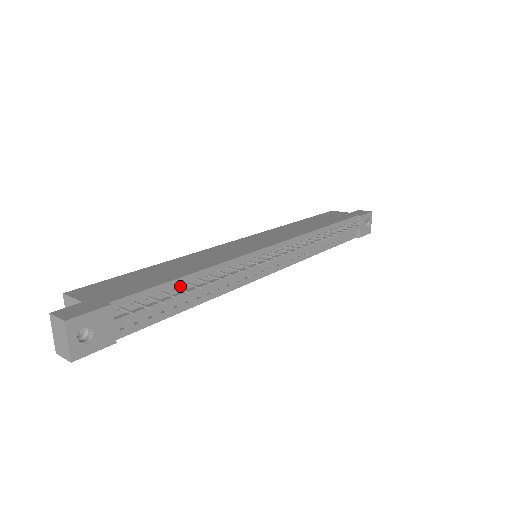
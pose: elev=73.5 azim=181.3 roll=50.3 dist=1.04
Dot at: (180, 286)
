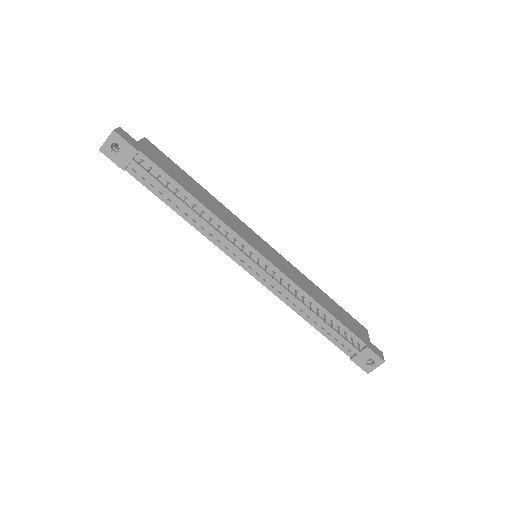
Dot at: (182, 194)
